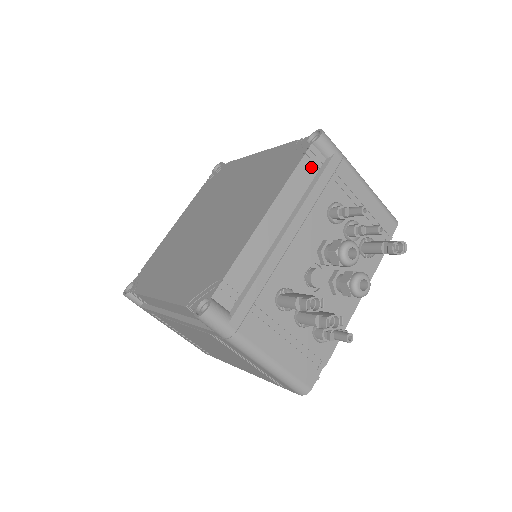
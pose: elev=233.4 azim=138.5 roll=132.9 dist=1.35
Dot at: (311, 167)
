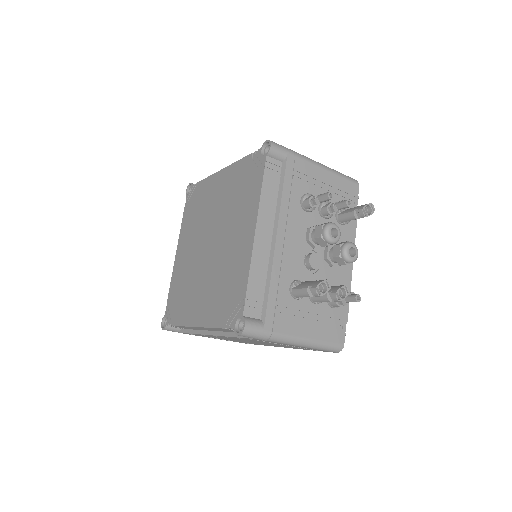
Dot at: (274, 175)
